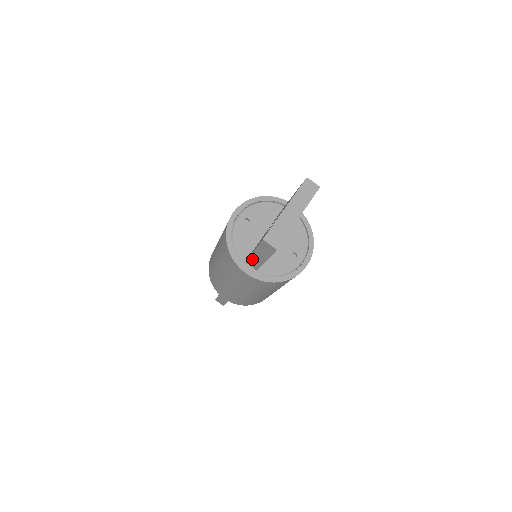
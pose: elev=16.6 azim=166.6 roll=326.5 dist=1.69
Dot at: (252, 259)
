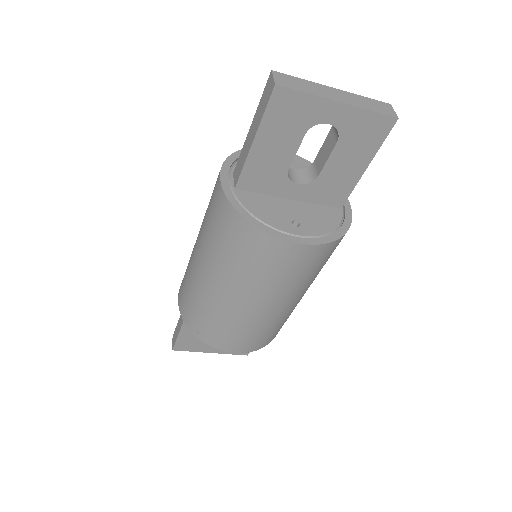
Dot at: (242, 154)
